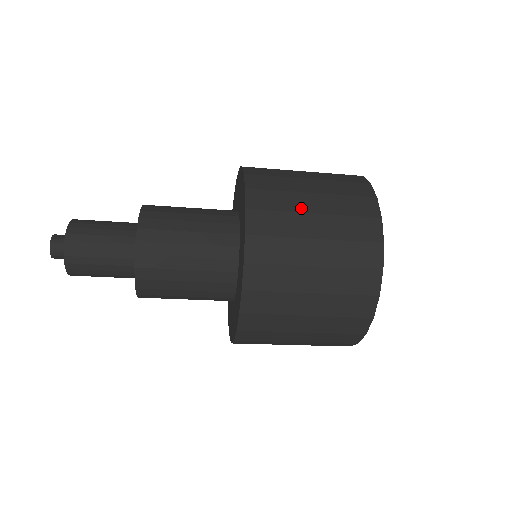
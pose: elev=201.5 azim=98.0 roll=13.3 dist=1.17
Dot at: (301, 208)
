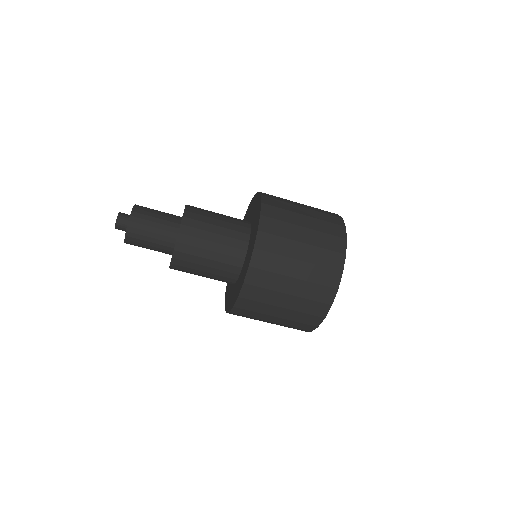
Dot at: (291, 254)
